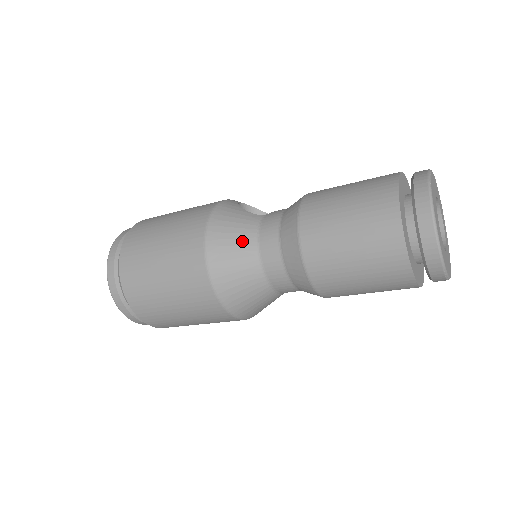
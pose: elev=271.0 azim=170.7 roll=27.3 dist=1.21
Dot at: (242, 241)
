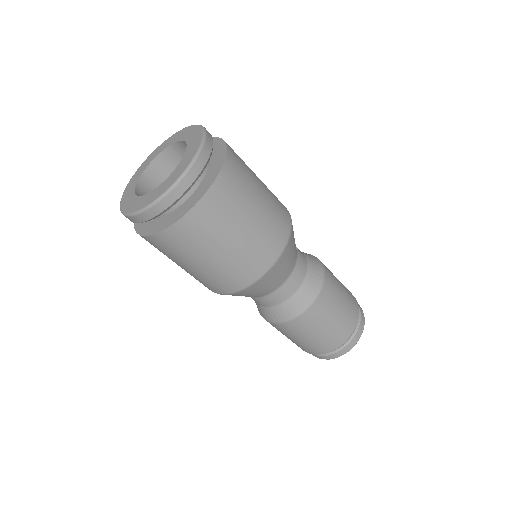
Dot at: (287, 270)
